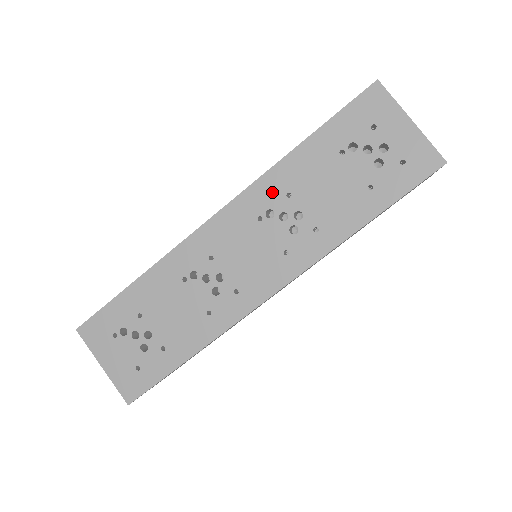
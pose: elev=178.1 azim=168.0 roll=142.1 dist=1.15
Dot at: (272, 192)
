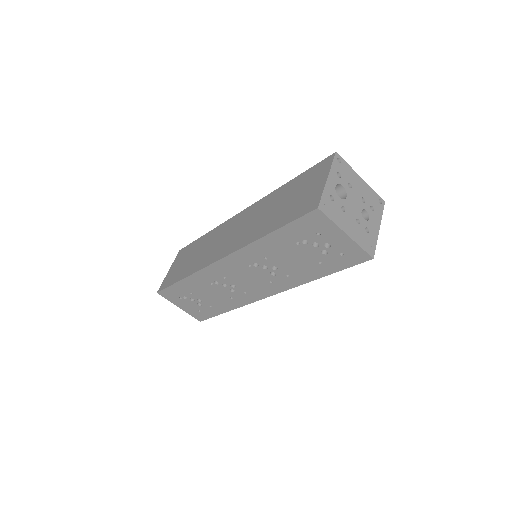
Dot at: (254, 255)
